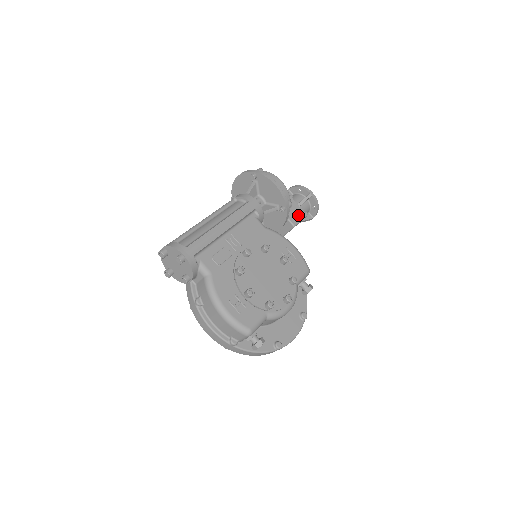
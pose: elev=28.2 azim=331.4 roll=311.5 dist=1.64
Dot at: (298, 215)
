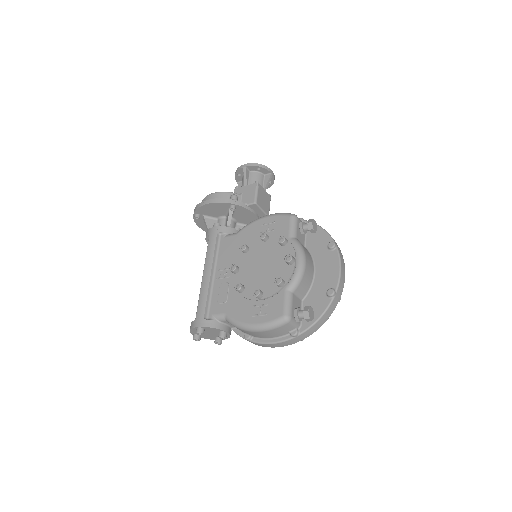
Dot at: (251, 192)
